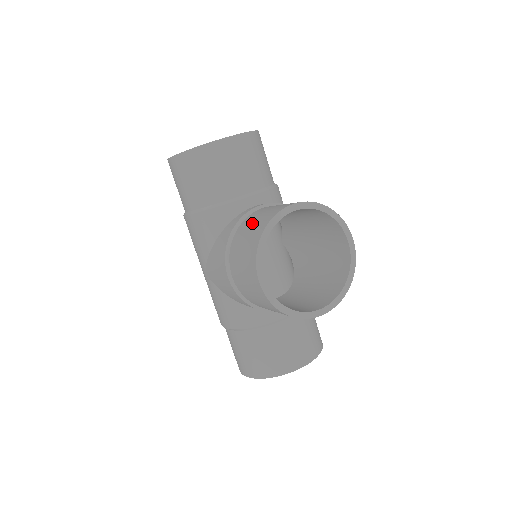
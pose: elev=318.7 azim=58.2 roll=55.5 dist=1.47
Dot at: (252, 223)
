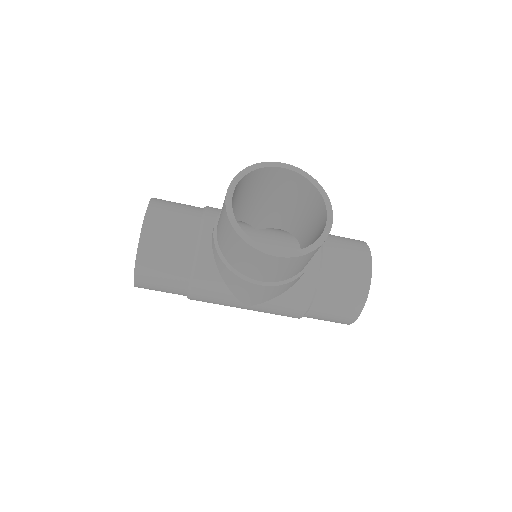
Dot at: (224, 239)
